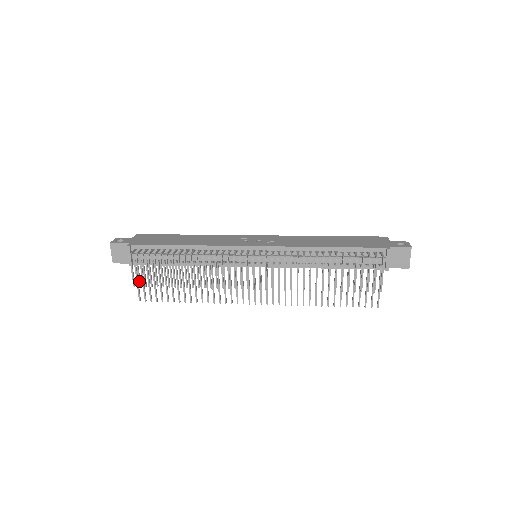
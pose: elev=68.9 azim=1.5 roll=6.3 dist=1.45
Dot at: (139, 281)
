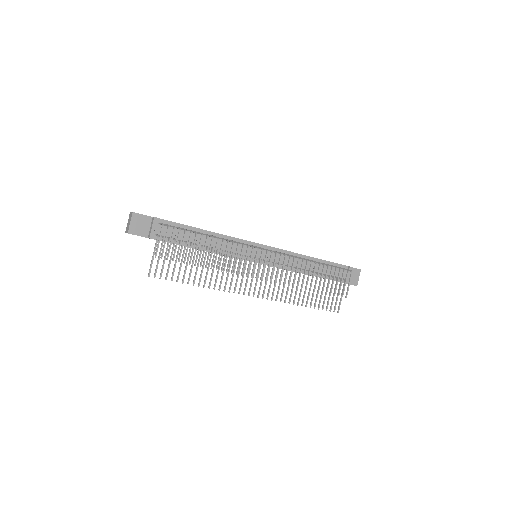
Dot at: (163, 252)
